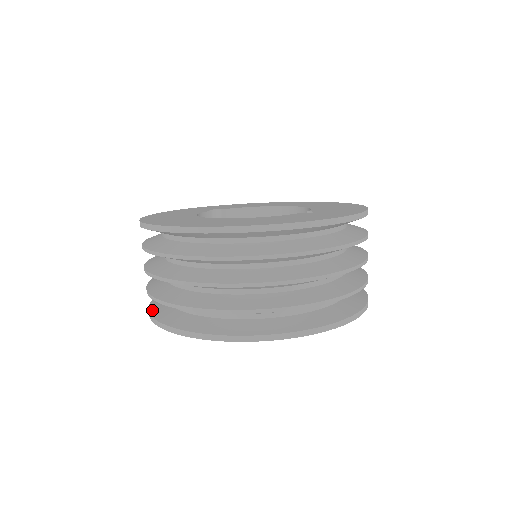
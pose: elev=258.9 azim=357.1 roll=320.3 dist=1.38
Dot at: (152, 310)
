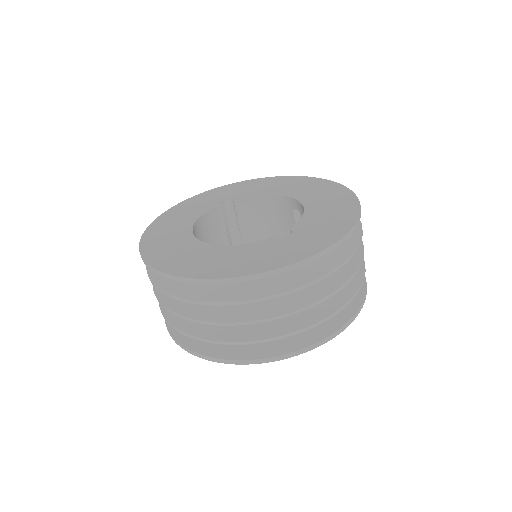
Dot at: occluded
